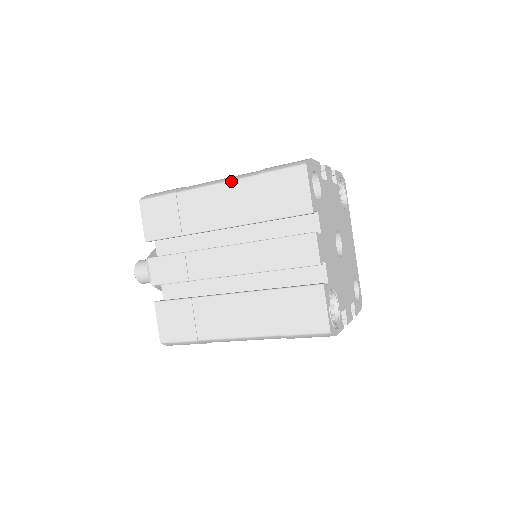
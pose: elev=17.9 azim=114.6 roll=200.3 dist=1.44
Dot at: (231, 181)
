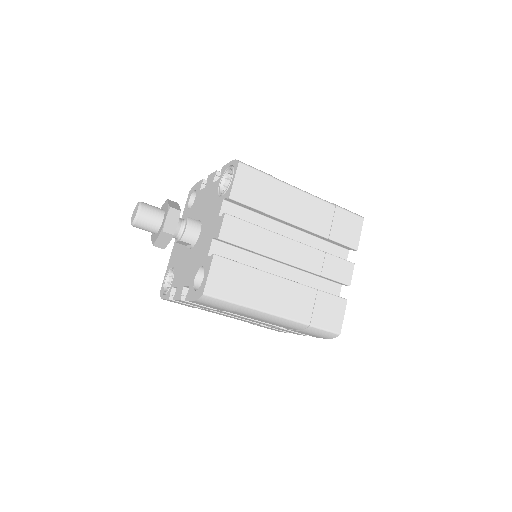
Dot at: (317, 197)
